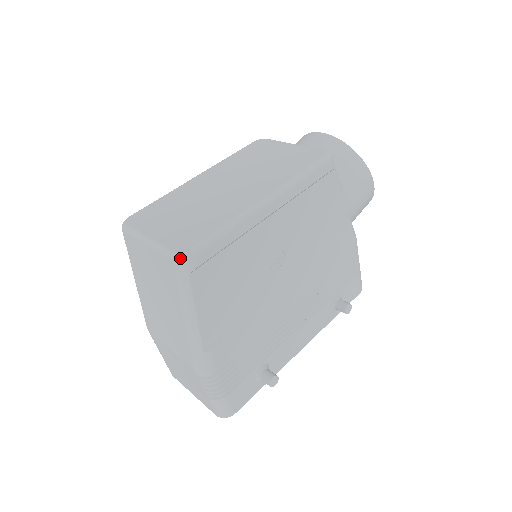
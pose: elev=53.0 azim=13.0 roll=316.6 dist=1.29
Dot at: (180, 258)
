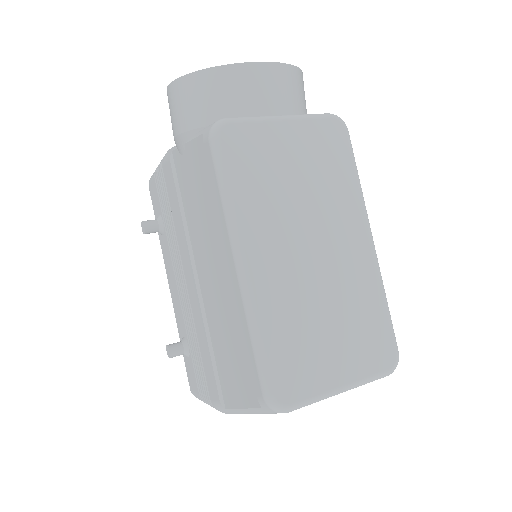
Dot at: occluded
